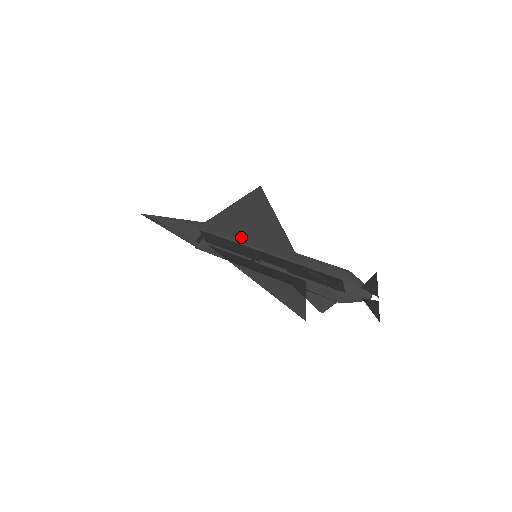
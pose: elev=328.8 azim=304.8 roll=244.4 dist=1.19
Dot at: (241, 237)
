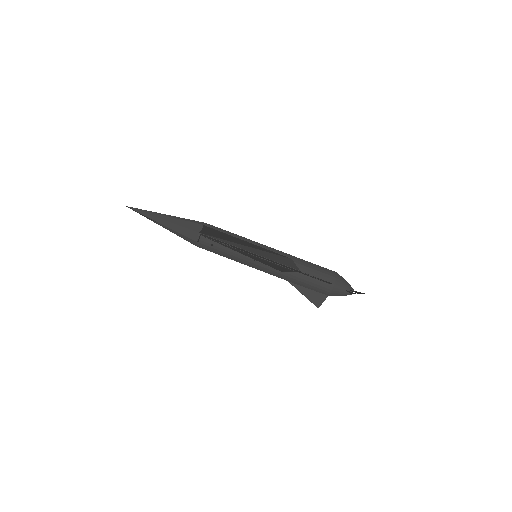
Dot at: (247, 250)
